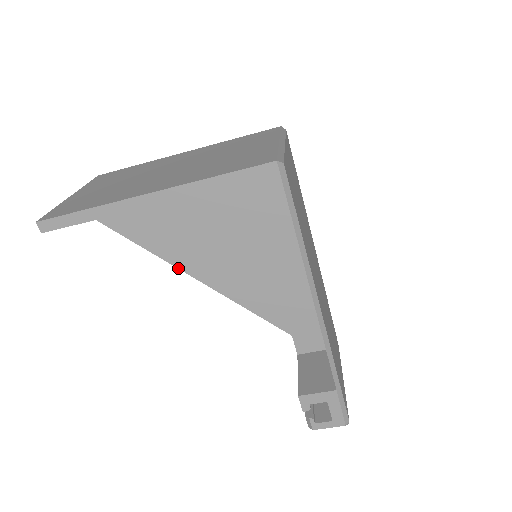
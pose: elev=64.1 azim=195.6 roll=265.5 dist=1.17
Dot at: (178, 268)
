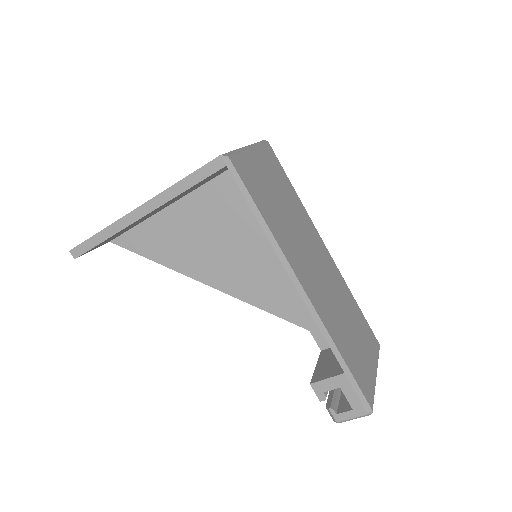
Dot at: (195, 279)
